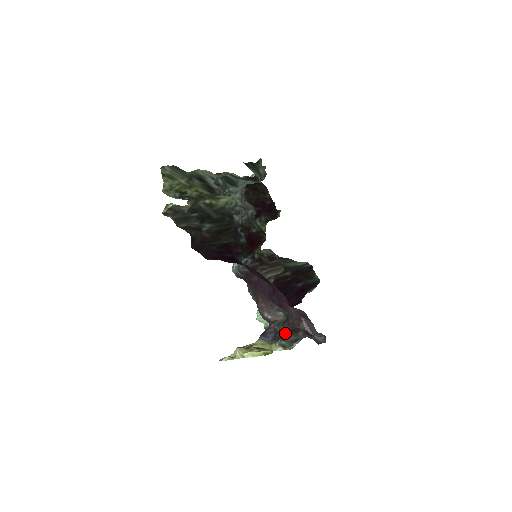
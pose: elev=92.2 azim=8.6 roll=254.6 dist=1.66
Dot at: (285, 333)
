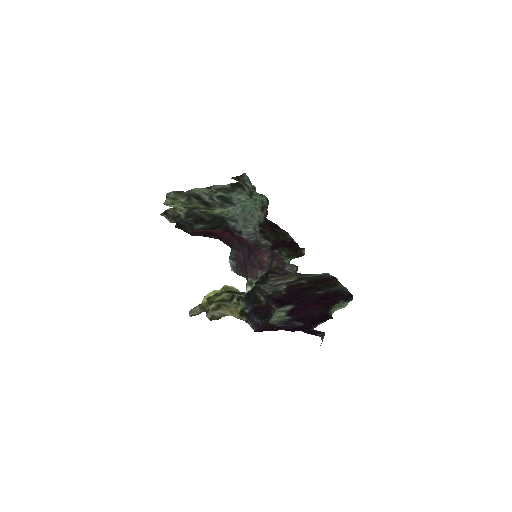
Dot at: (258, 279)
